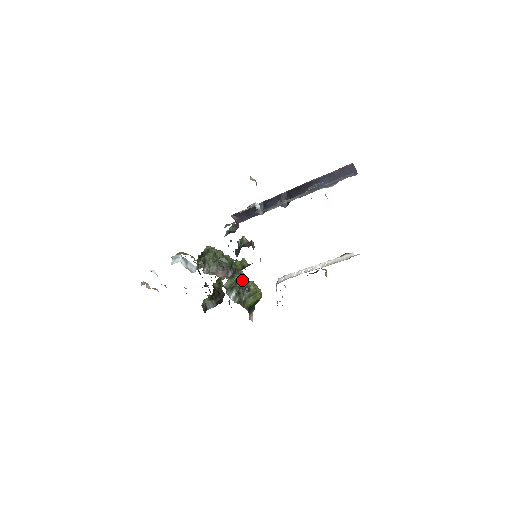
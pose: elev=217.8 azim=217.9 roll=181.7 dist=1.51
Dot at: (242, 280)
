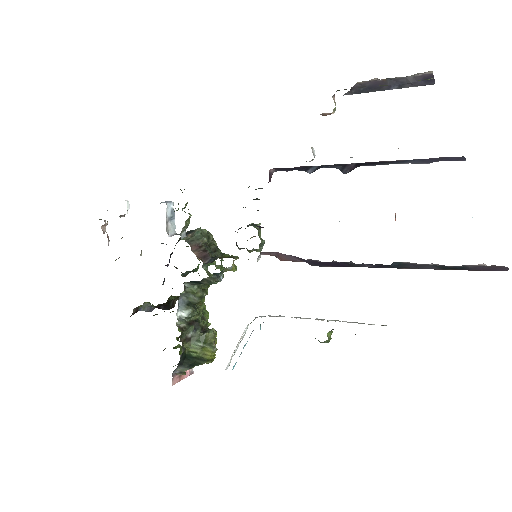
Dot at: (206, 319)
